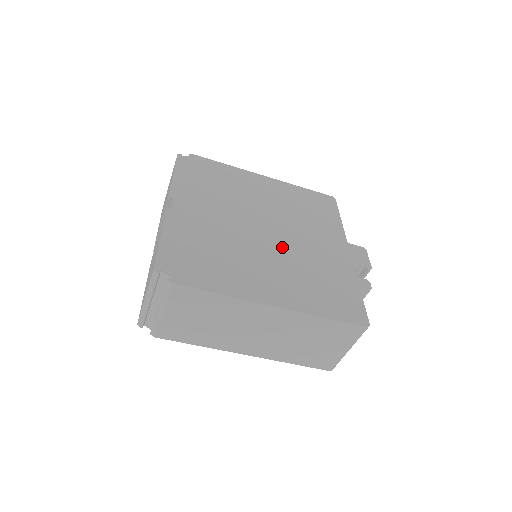
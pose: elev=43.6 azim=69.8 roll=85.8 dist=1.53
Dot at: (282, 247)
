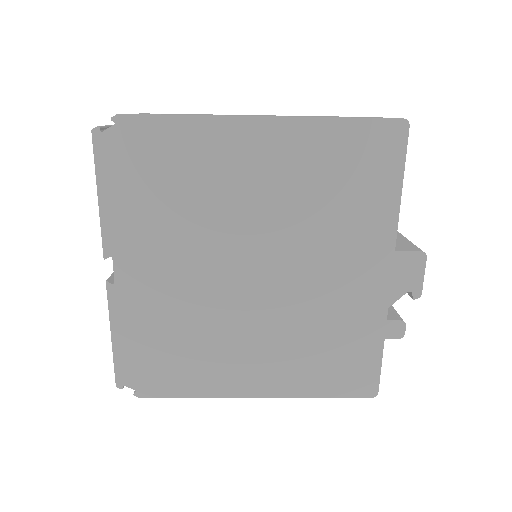
Dot at: (275, 300)
